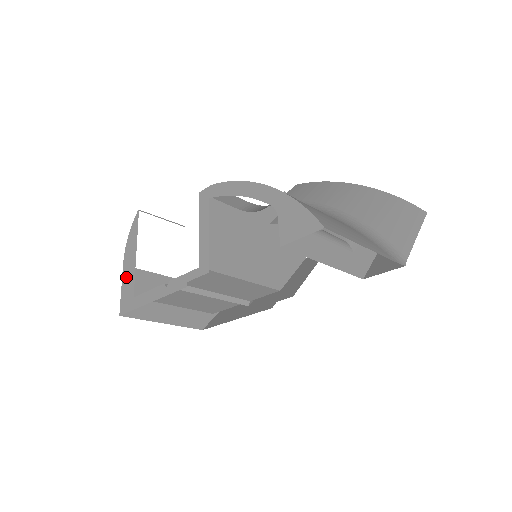
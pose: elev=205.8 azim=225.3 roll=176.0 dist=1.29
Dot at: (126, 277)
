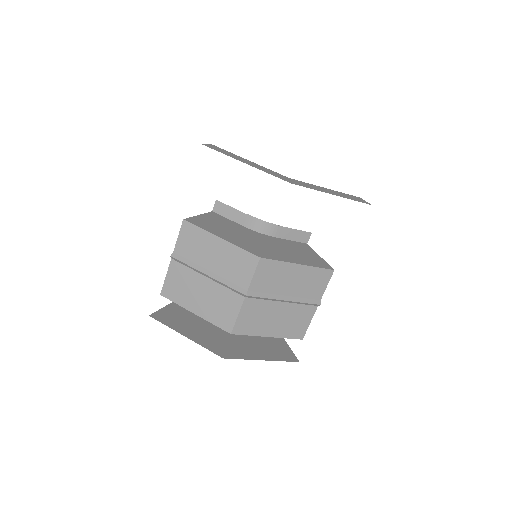
Dot at: occluded
